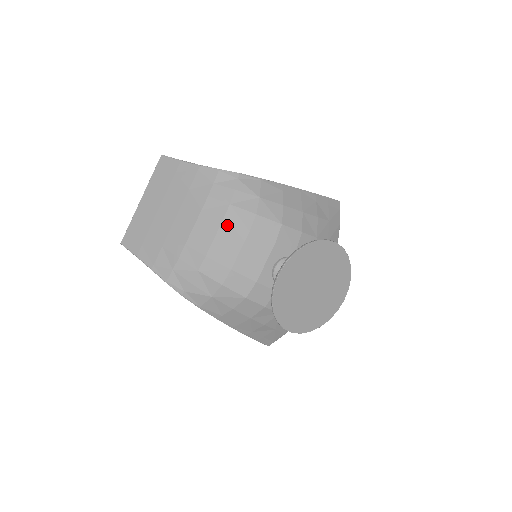
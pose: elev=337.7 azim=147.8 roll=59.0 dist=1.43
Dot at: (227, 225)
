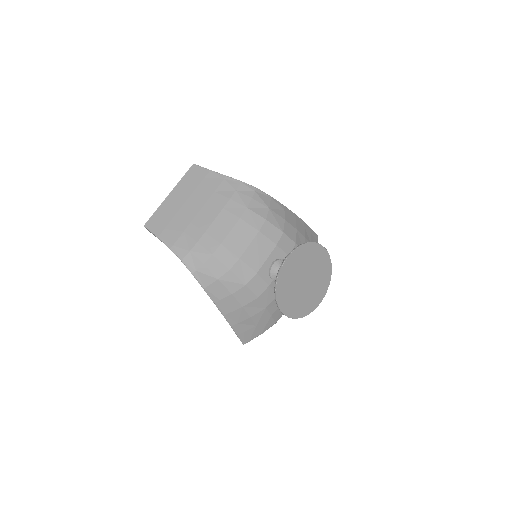
Dot at: (242, 223)
